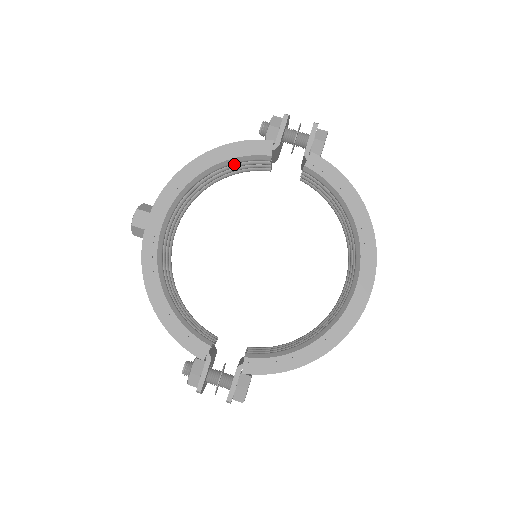
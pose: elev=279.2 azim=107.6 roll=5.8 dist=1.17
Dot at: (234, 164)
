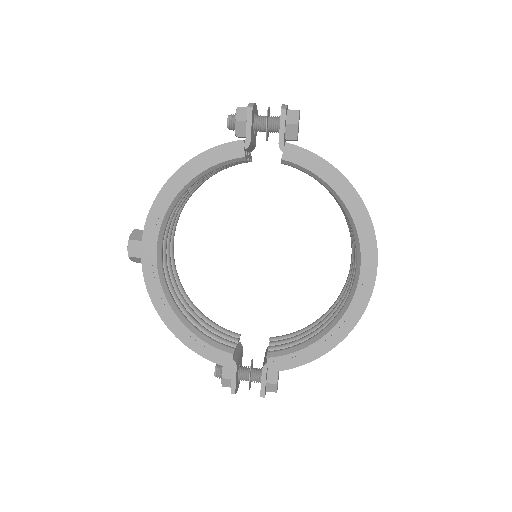
Dot at: occluded
